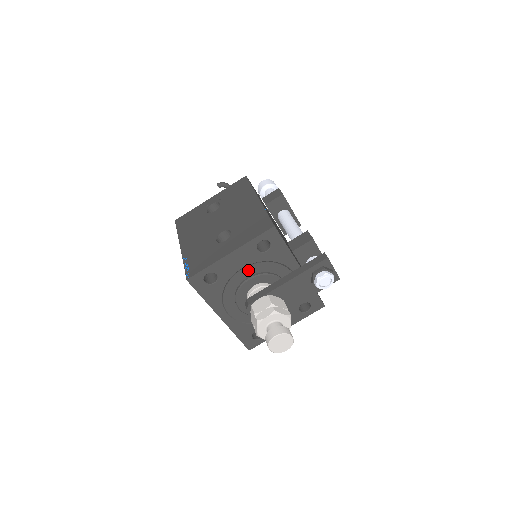
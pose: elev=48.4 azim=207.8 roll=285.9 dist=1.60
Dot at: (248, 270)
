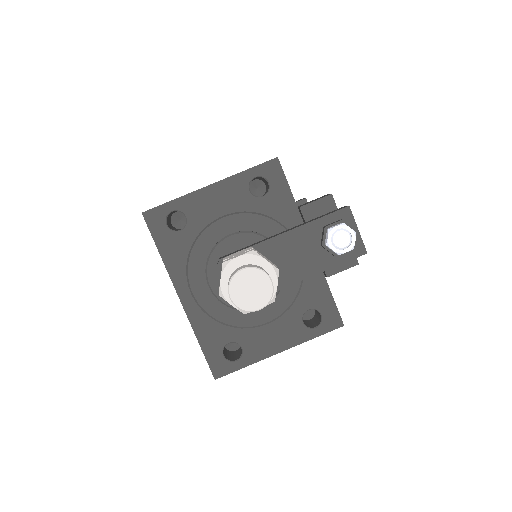
Dot at: (232, 222)
